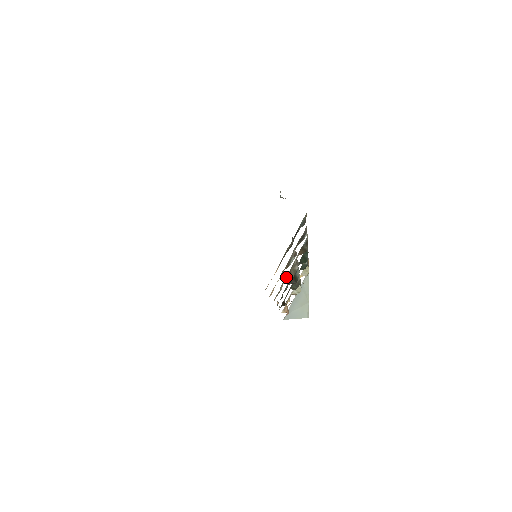
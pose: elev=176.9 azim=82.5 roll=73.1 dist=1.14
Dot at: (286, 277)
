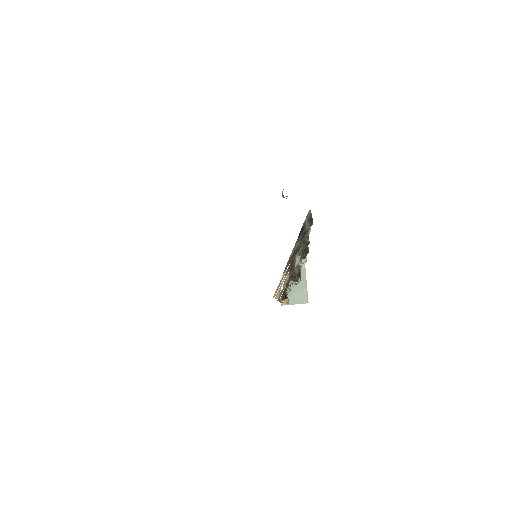
Dot at: (289, 273)
